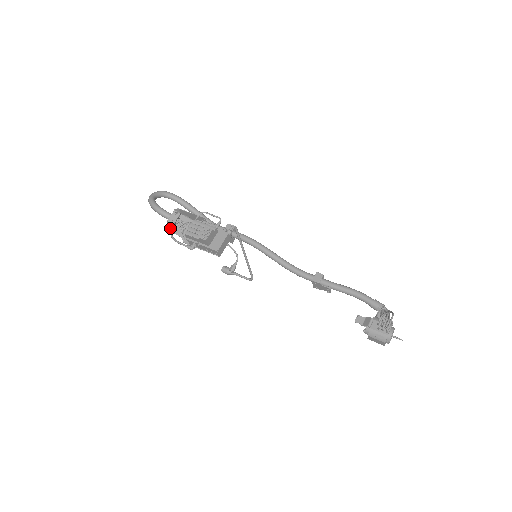
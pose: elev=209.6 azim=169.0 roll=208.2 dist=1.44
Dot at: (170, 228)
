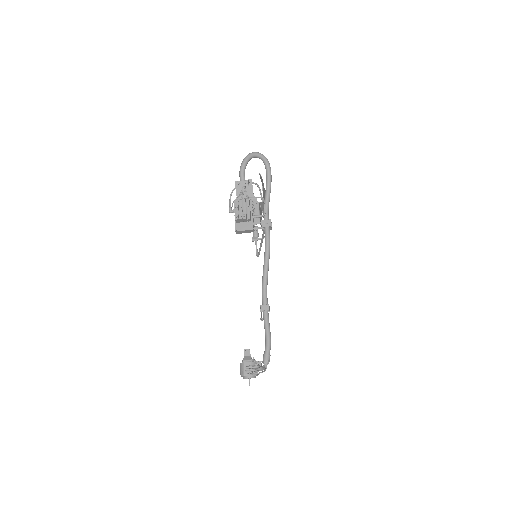
Dot at: occluded
